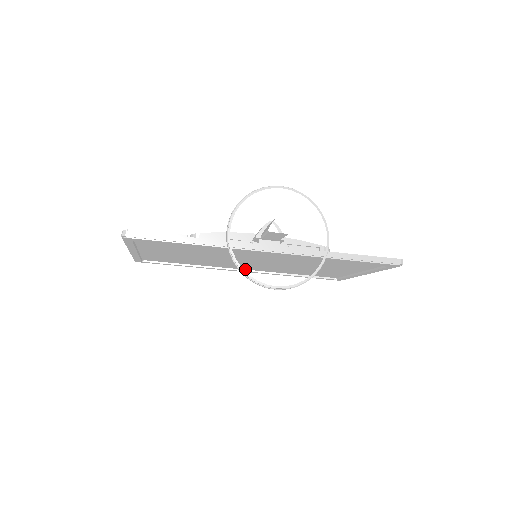
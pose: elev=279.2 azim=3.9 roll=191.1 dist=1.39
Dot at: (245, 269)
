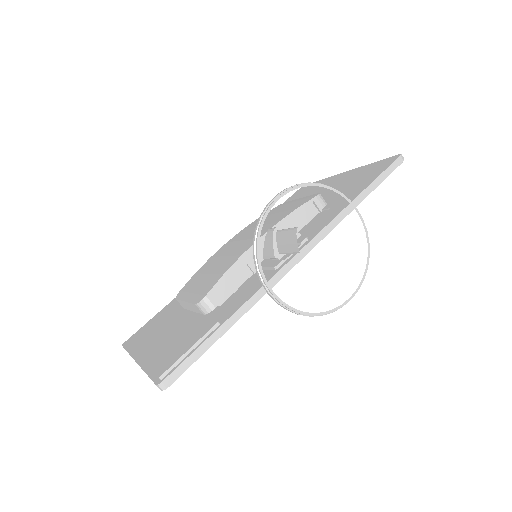
Dot at: occluded
